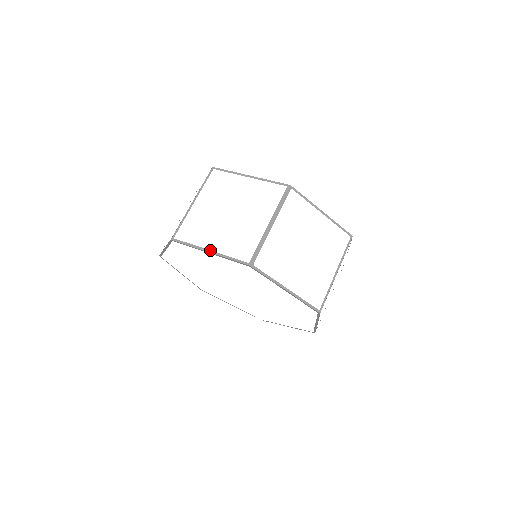
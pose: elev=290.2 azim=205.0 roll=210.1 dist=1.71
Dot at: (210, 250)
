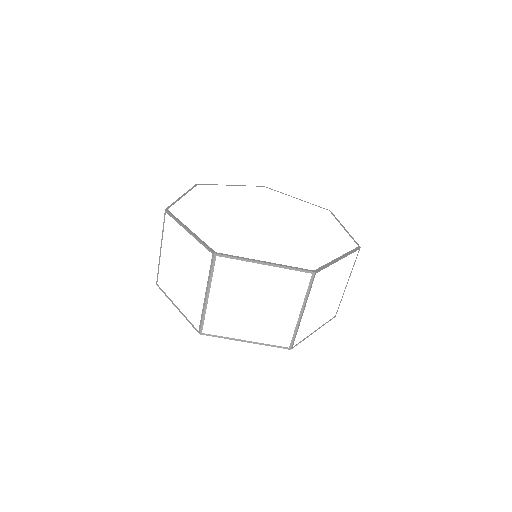
Dot at: (246, 341)
